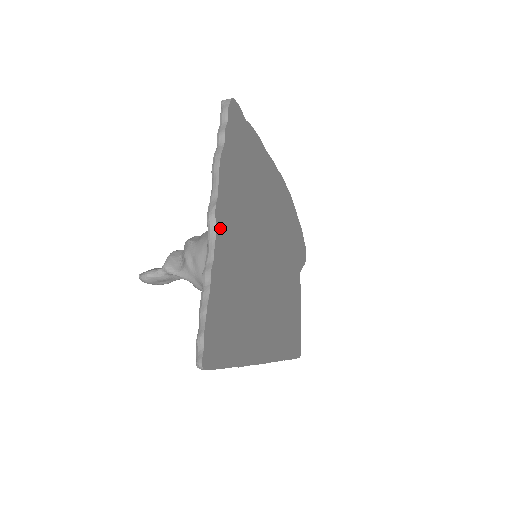
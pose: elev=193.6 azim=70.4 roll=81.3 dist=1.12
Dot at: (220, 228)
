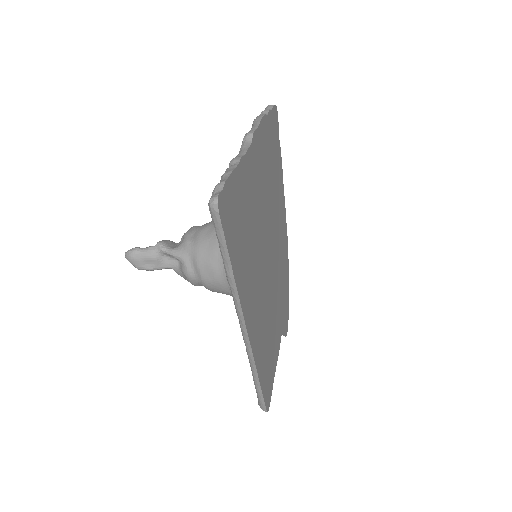
Dot at: (253, 150)
